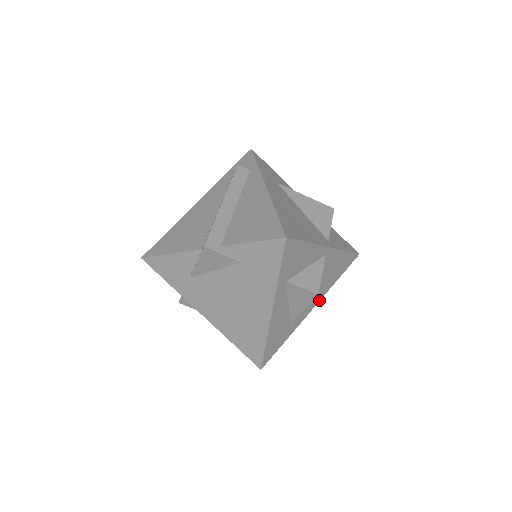
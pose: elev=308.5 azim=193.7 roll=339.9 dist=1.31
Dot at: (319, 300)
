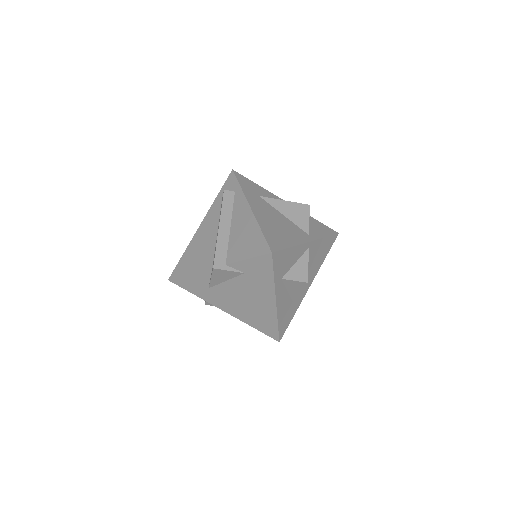
Dot at: (313, 278)
